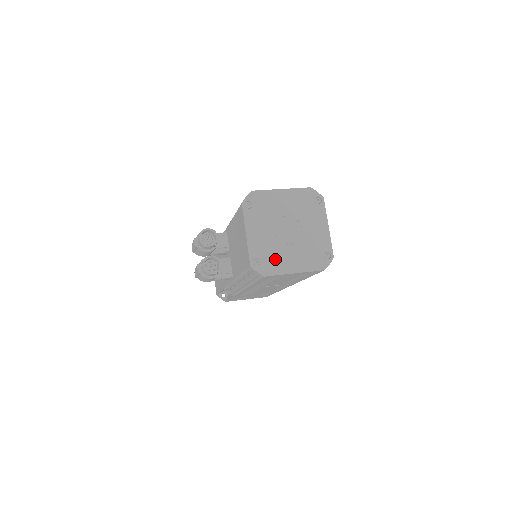
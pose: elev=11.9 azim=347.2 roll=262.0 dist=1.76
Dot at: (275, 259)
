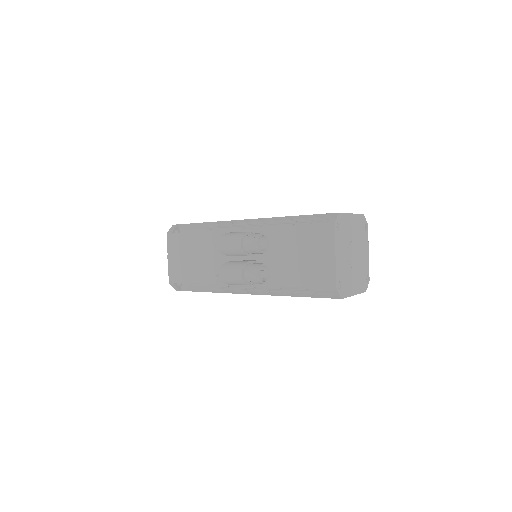
Dot at: (347, 282)
